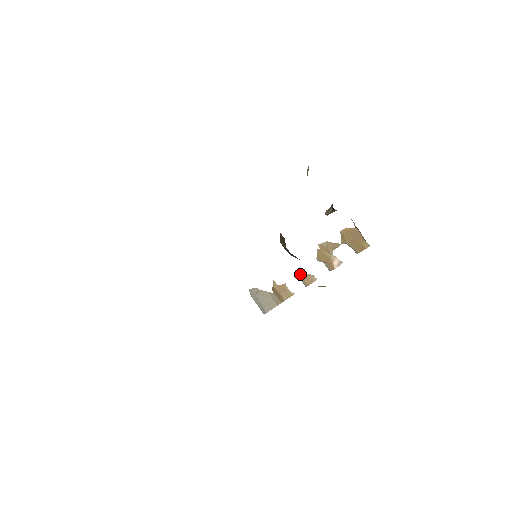
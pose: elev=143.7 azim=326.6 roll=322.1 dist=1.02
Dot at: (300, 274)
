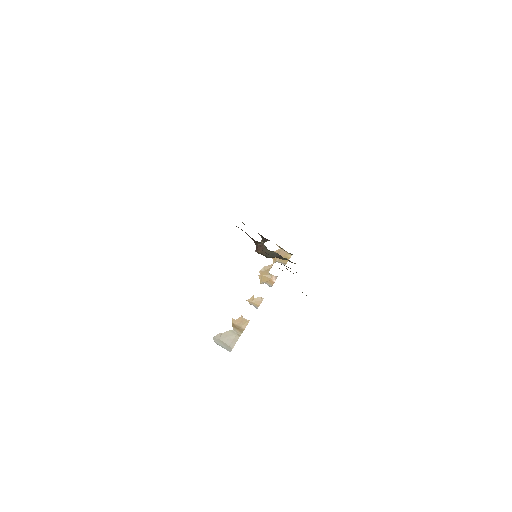
Dot at: (251, 301)
